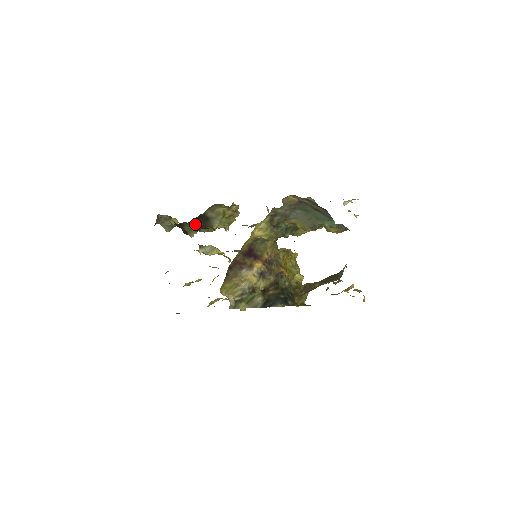
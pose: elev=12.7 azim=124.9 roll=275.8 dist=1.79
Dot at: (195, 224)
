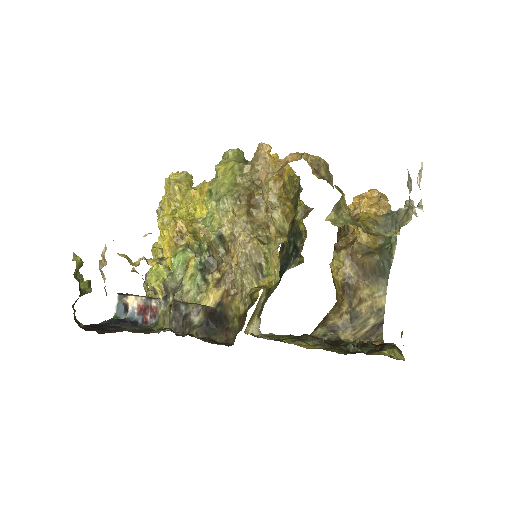
Dot at: occluded
